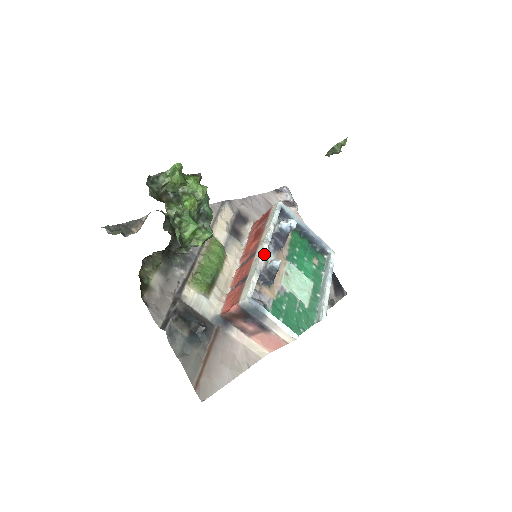
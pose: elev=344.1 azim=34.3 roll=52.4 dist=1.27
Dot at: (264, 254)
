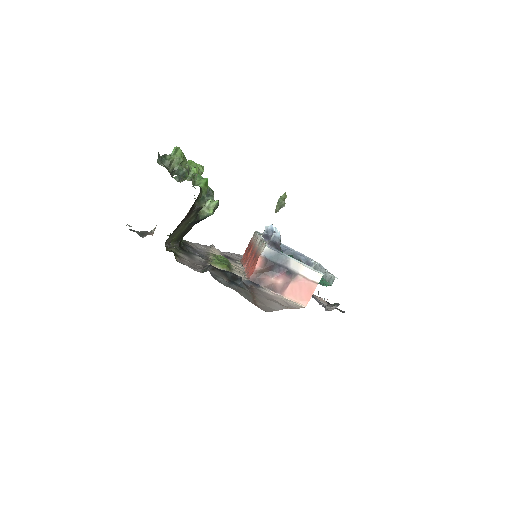
Dot at: (263, 239)
